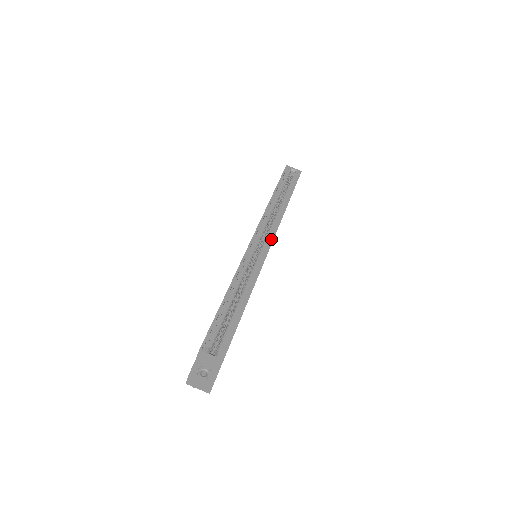
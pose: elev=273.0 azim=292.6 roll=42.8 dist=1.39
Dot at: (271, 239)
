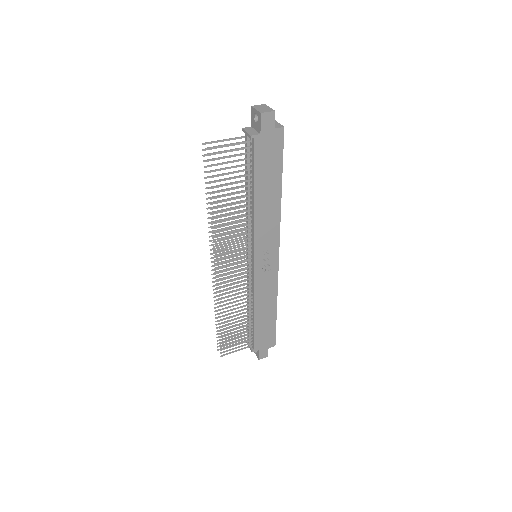
Dot at: (278, 260)
